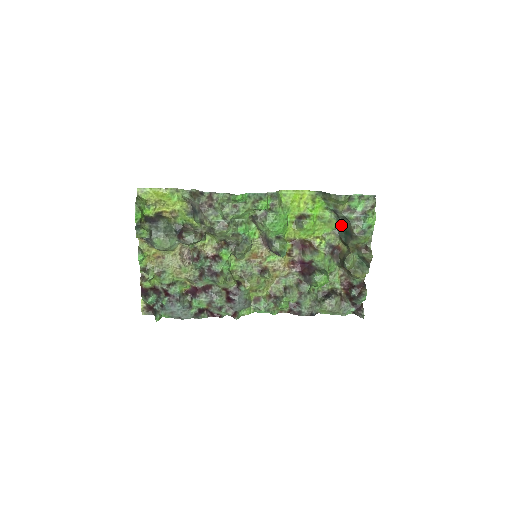
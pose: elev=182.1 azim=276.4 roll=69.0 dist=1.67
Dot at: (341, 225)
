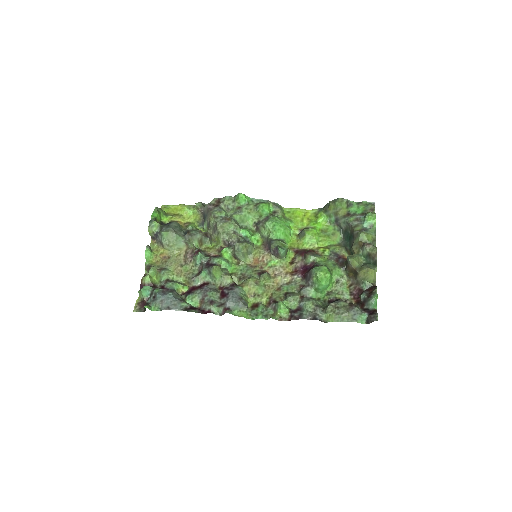
Dot at: (345, 236)
